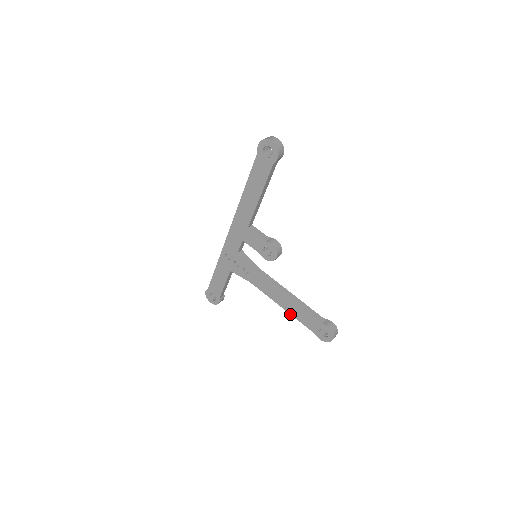
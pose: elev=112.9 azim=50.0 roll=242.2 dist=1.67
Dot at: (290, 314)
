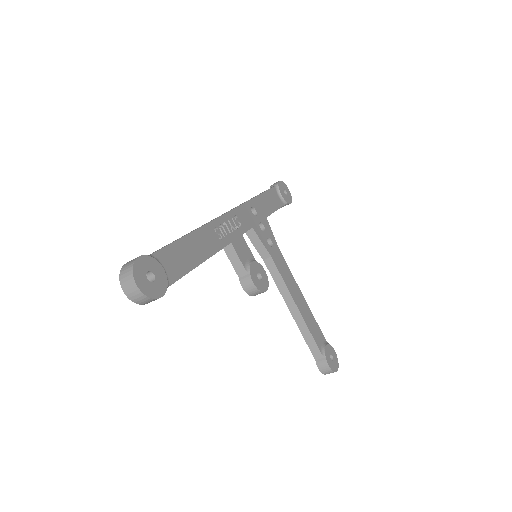
Dot at: occluded
